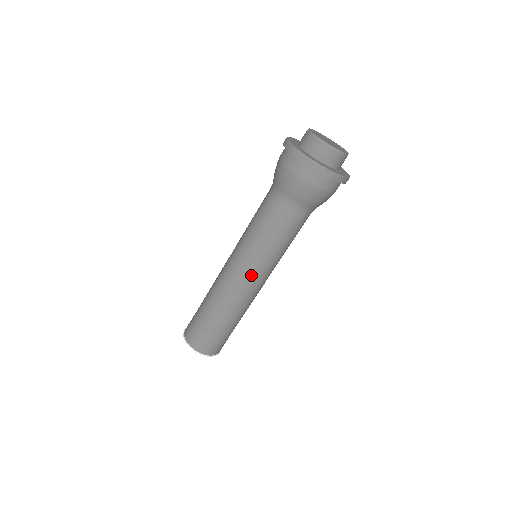
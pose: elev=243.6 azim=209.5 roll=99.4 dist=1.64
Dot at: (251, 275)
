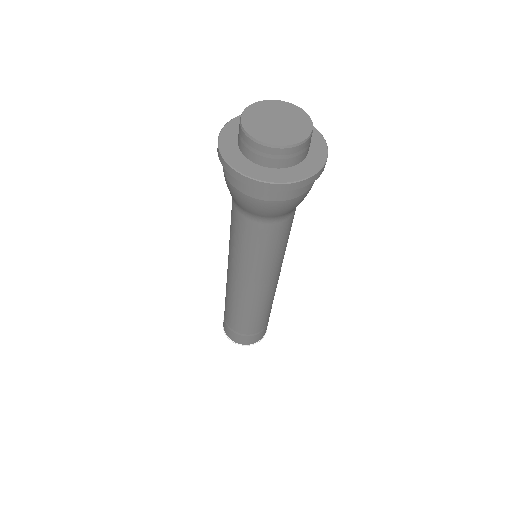
Dot at: (253, 286)
